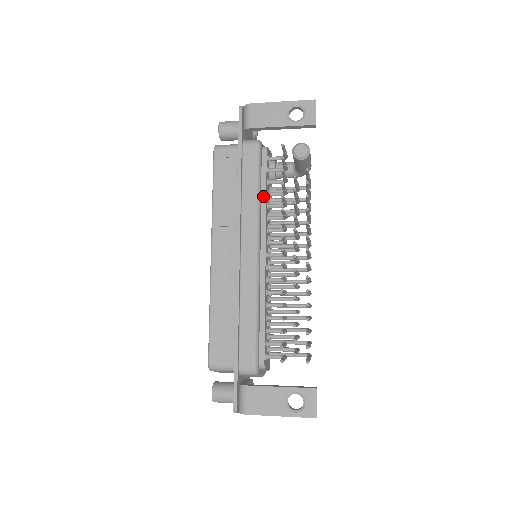
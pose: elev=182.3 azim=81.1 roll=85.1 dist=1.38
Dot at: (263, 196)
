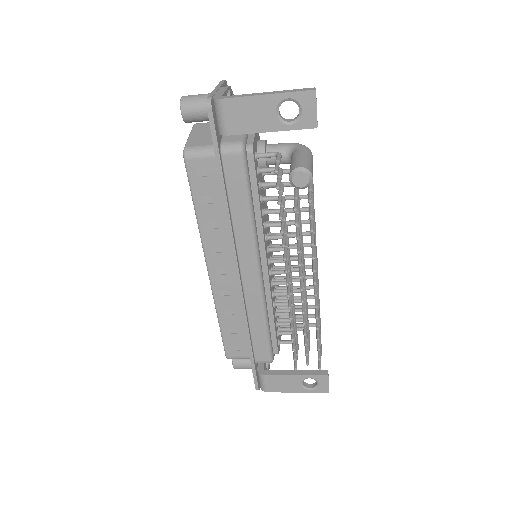
Dot at: (256, 209)
